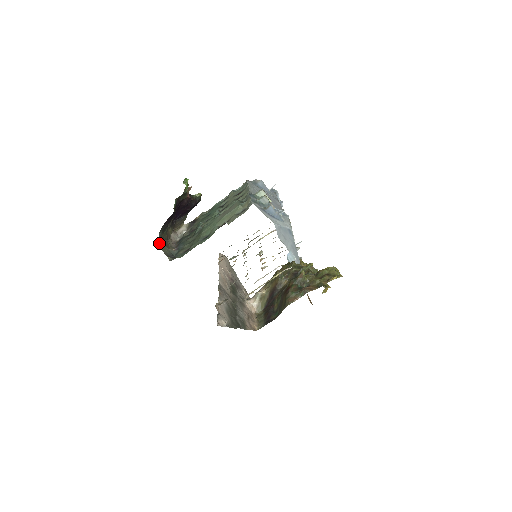
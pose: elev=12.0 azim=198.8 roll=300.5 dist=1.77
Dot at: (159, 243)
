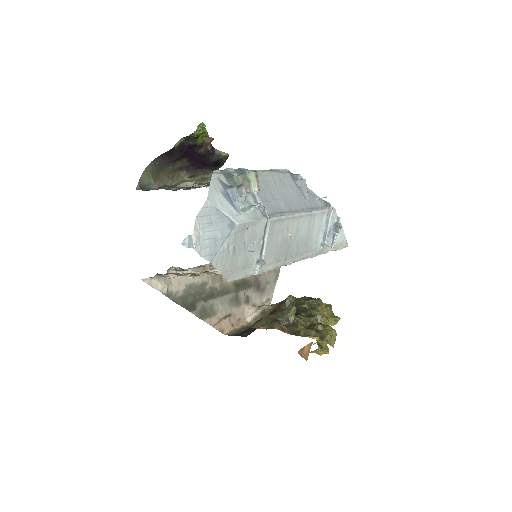
Dot at: (145, 170)
